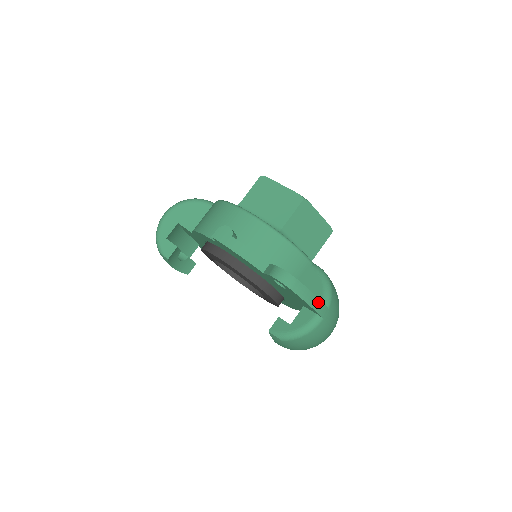
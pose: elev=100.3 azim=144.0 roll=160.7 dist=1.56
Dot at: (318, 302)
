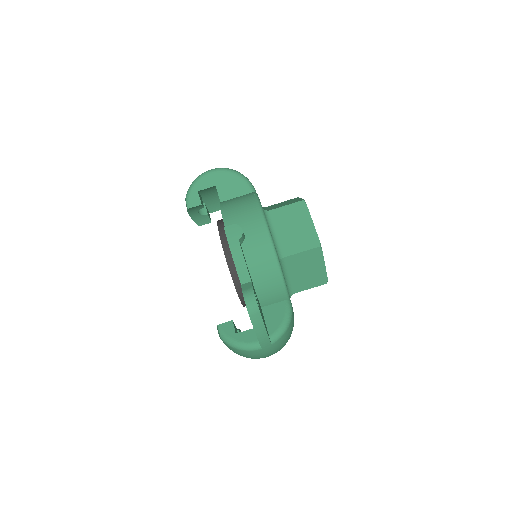
Dot at: (265, 336)
